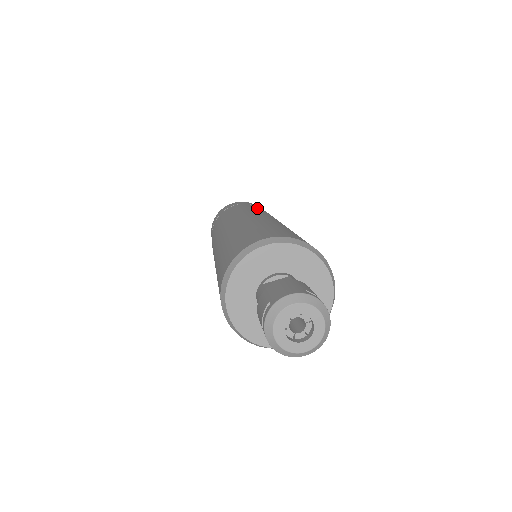
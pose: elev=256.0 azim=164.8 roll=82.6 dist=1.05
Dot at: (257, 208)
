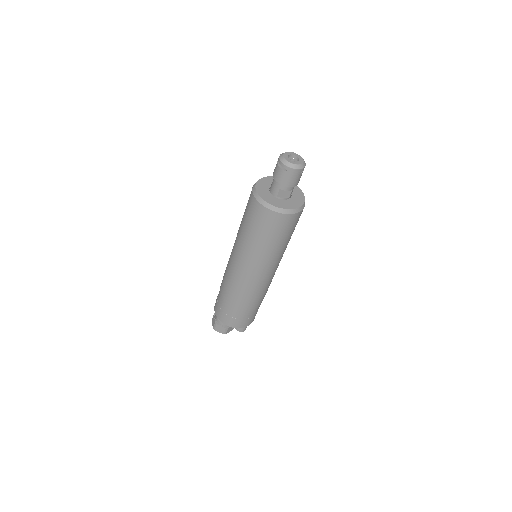
Dot at: occluded
